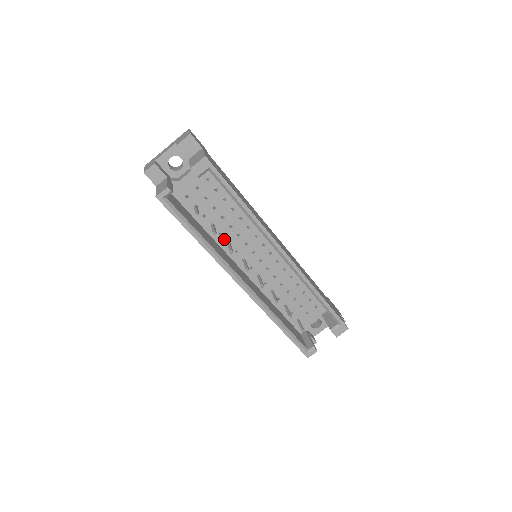
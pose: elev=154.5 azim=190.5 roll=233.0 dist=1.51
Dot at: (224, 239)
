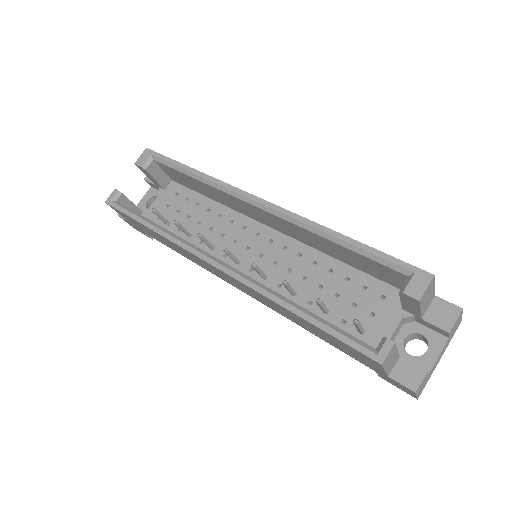
Dot at: (207, 247)
